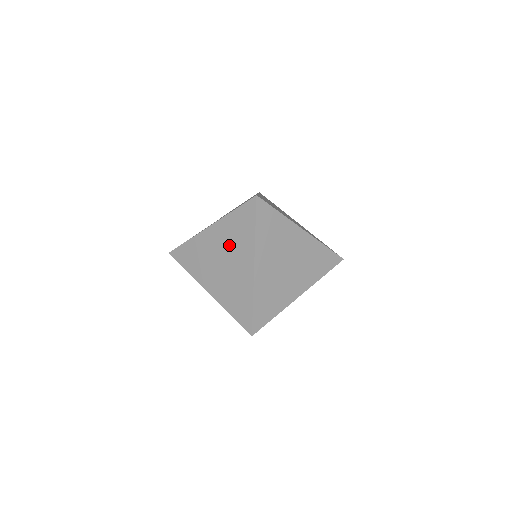
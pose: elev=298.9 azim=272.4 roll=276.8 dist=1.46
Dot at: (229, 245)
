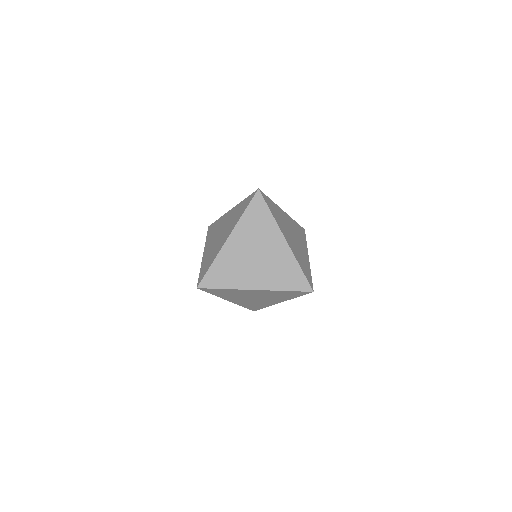
Dot at: (229, 222)
